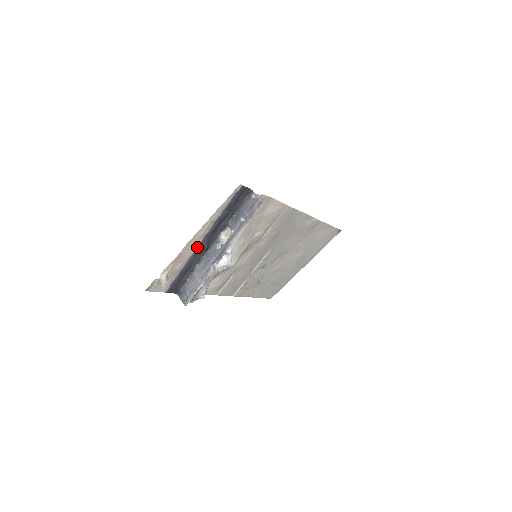
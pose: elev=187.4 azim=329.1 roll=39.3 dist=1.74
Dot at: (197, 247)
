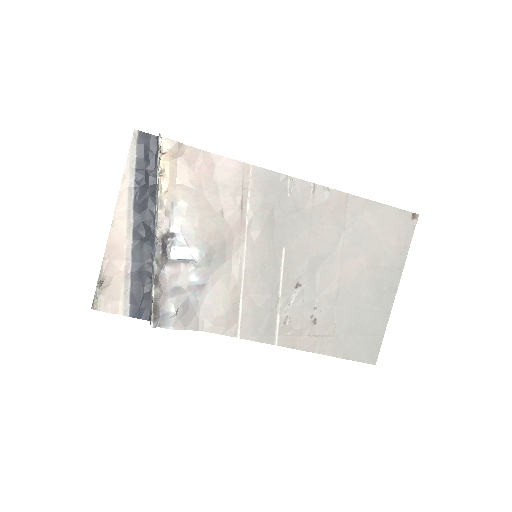
Dot at: (133, 233)
